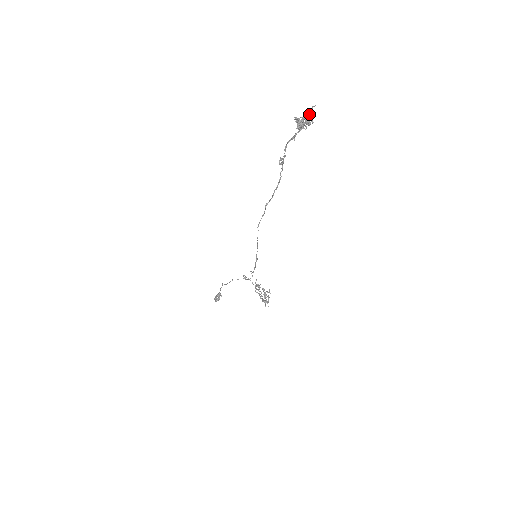
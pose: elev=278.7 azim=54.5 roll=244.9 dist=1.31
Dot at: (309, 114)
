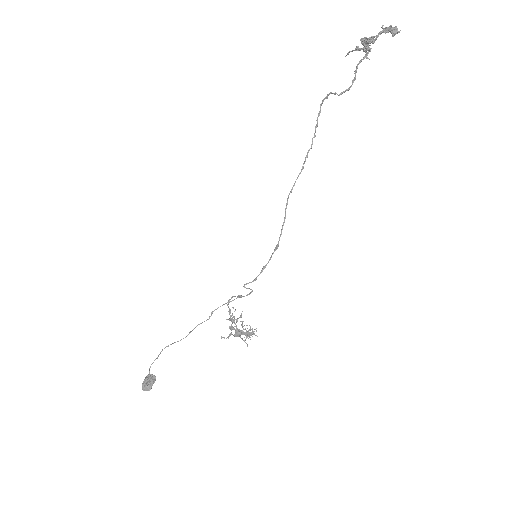
Dot at: (391, 26)
